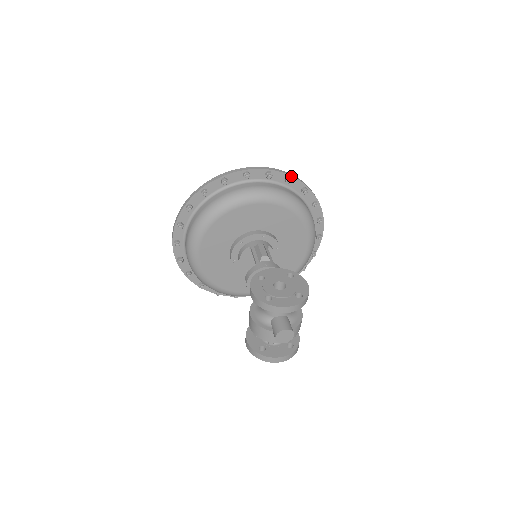
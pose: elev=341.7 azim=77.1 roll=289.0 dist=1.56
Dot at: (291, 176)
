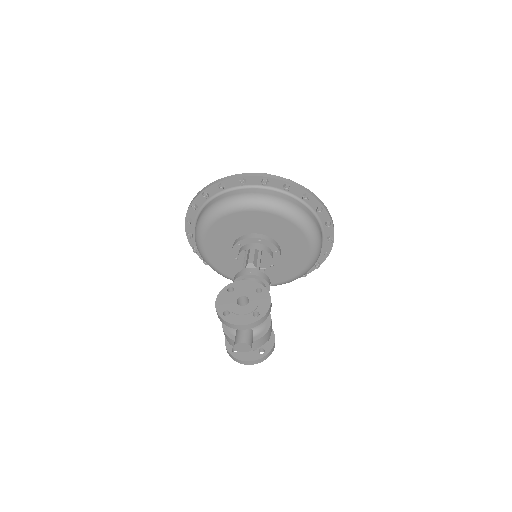
Dot at: (289, 183)
